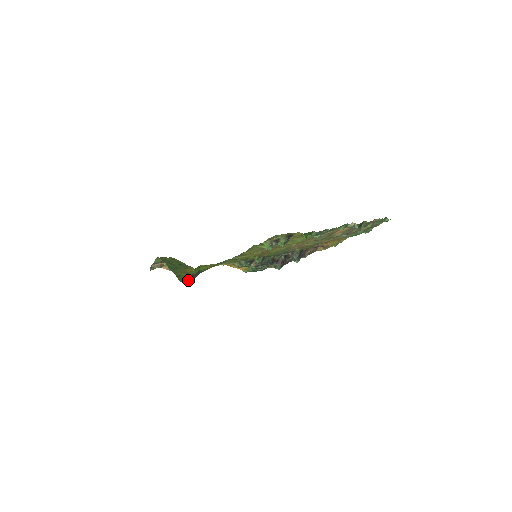
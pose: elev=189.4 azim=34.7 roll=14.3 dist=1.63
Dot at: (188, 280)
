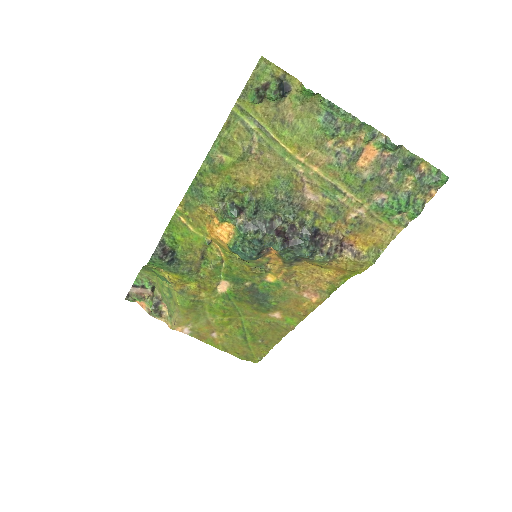
Dot at: (155, 252)
